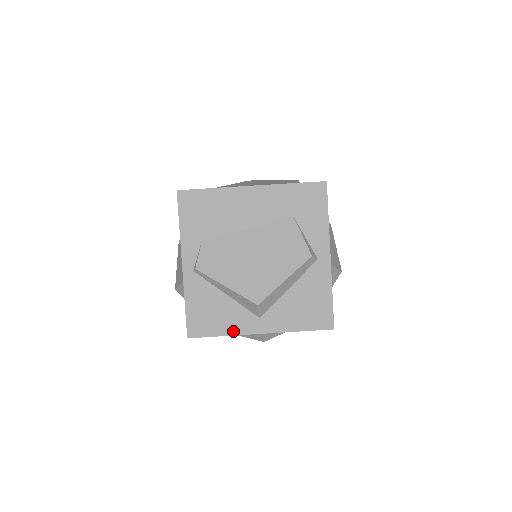
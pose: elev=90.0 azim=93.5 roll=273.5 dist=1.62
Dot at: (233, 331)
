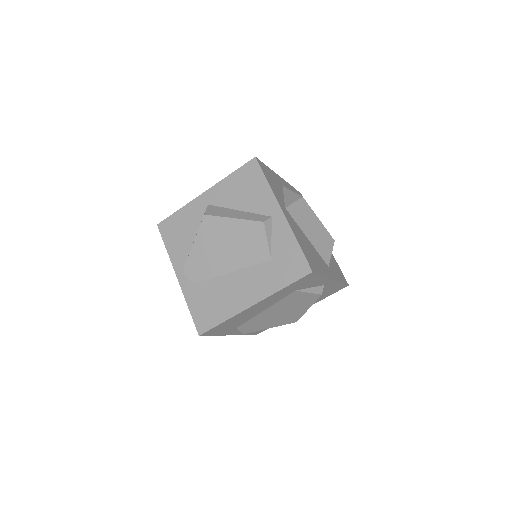
Dot at: occluded
